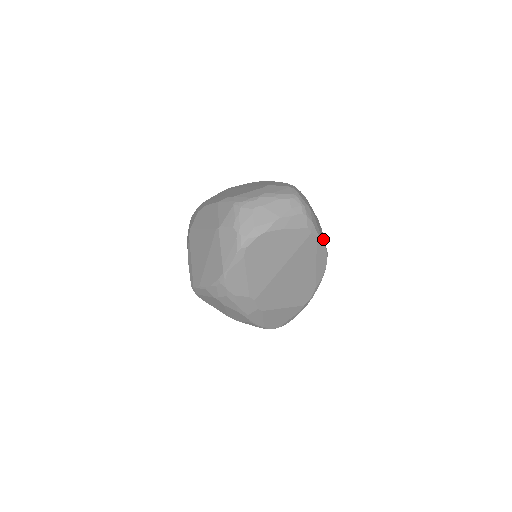
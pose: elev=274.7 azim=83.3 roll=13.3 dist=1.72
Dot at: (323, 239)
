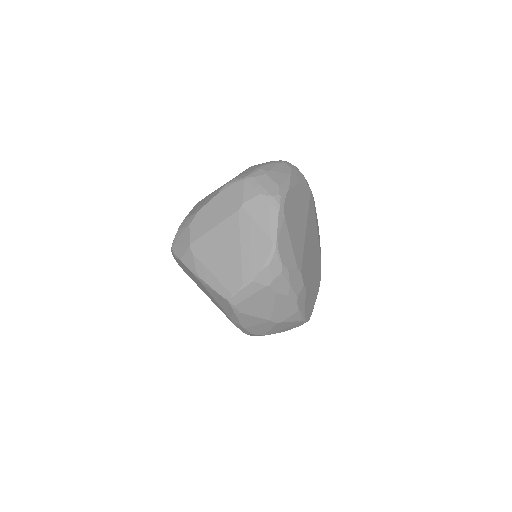
Dot at: occluded
